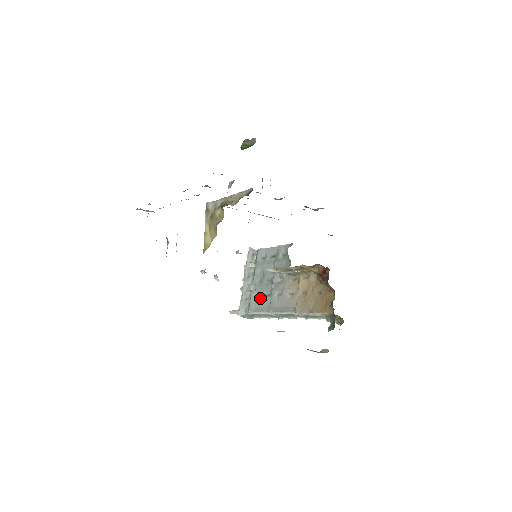
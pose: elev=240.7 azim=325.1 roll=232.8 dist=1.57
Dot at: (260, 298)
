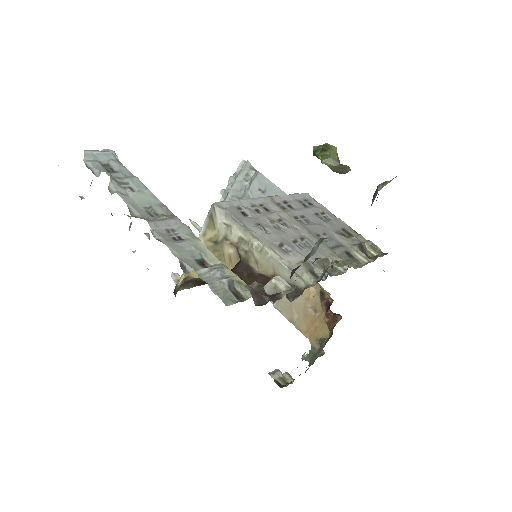
Dot at: occluded
